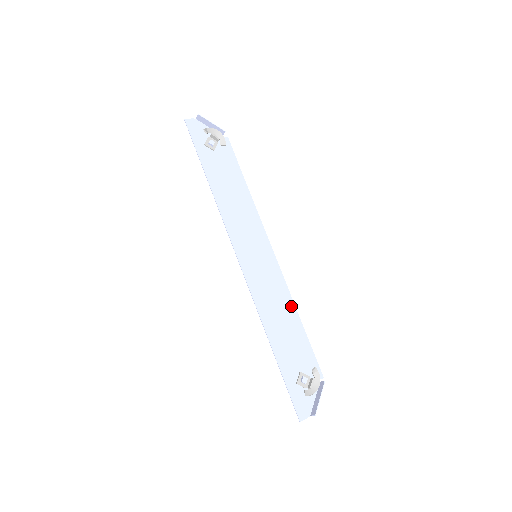
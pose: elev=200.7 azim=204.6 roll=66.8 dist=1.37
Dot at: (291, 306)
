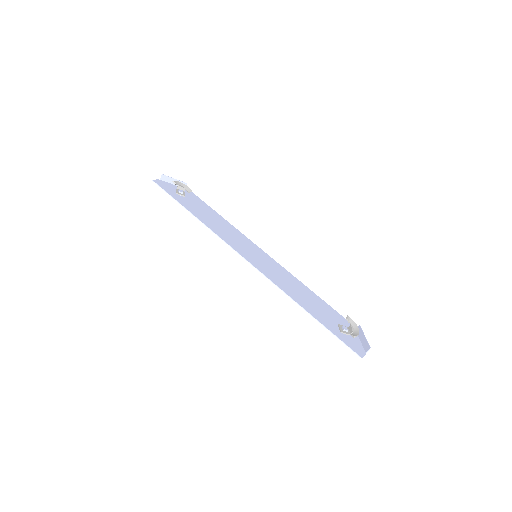
Dot at: (301, 285)
